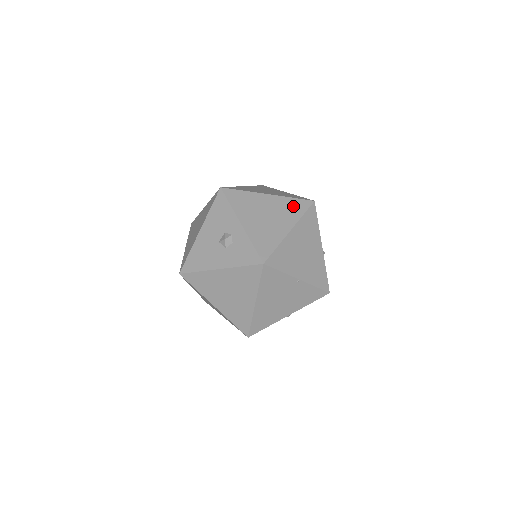
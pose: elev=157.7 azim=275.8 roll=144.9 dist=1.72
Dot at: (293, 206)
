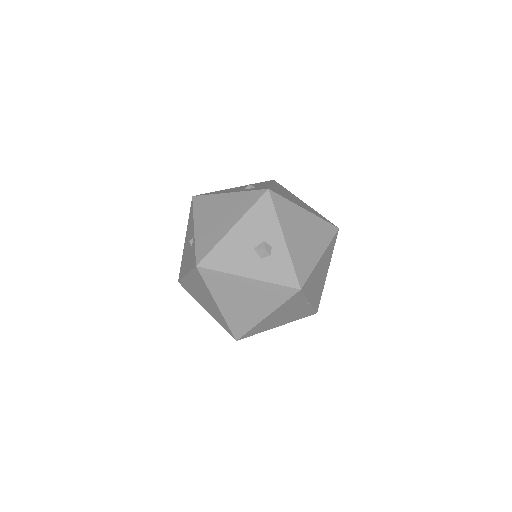
Dot at: (324, 230)
